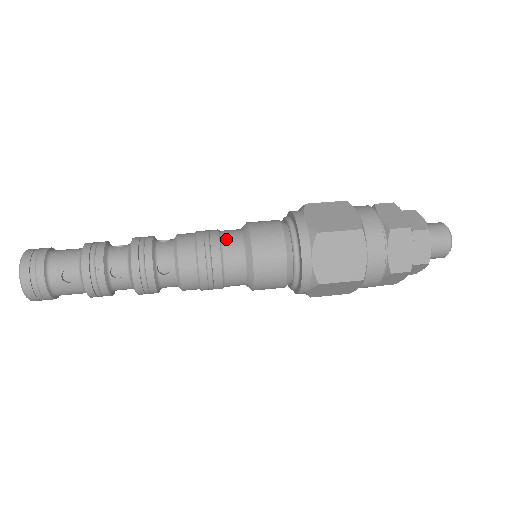
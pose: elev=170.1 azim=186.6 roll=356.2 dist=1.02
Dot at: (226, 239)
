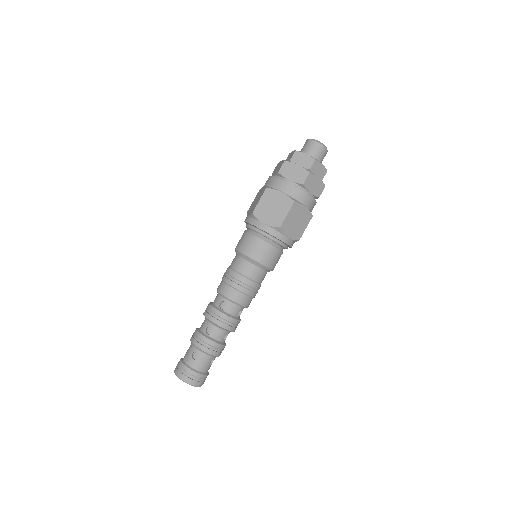
Dot at: (232, 264)
